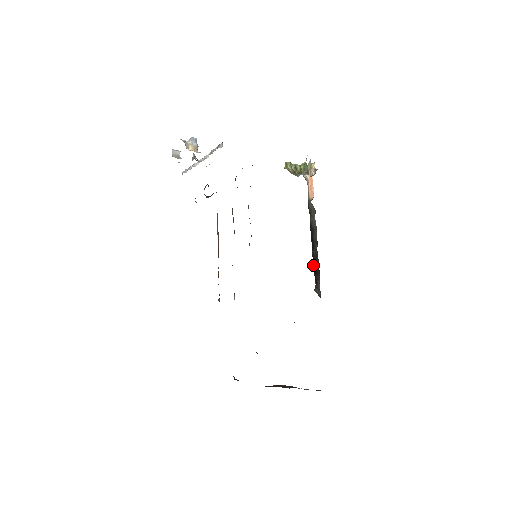
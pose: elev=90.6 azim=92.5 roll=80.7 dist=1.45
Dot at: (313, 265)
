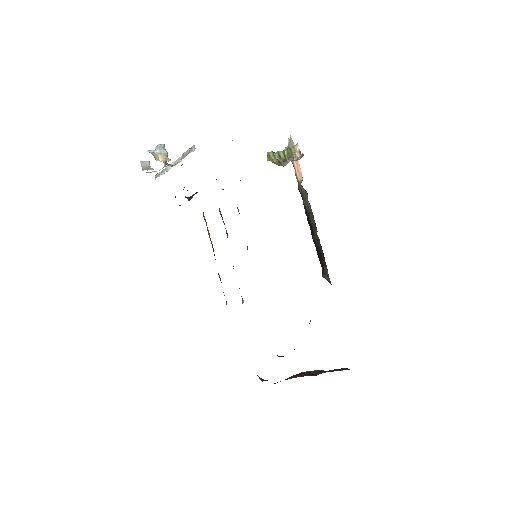
Dot at: (316, 250)
